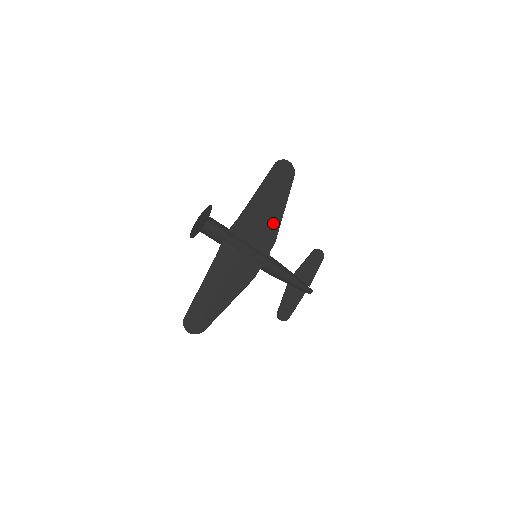
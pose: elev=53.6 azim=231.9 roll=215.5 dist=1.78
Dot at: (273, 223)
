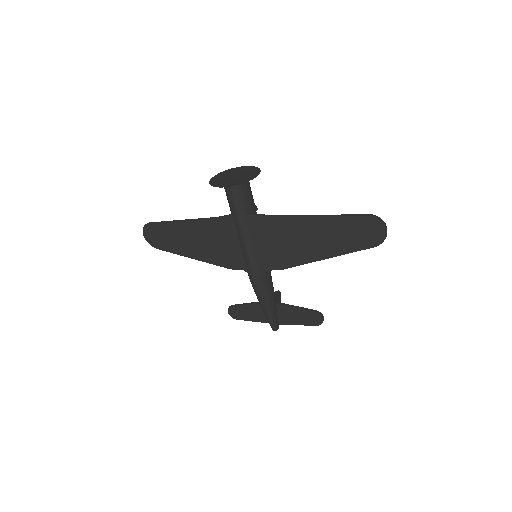
Dot at: (298, 256)
